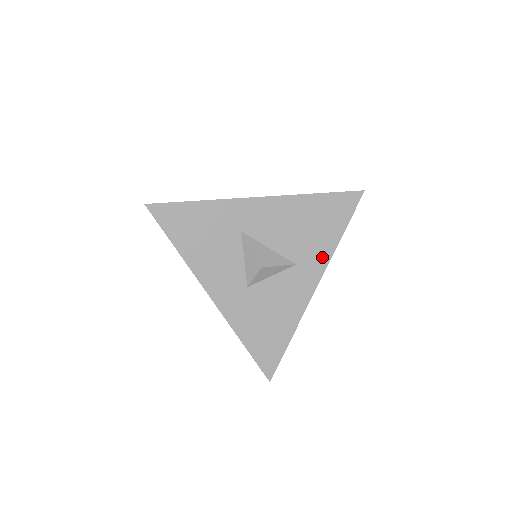
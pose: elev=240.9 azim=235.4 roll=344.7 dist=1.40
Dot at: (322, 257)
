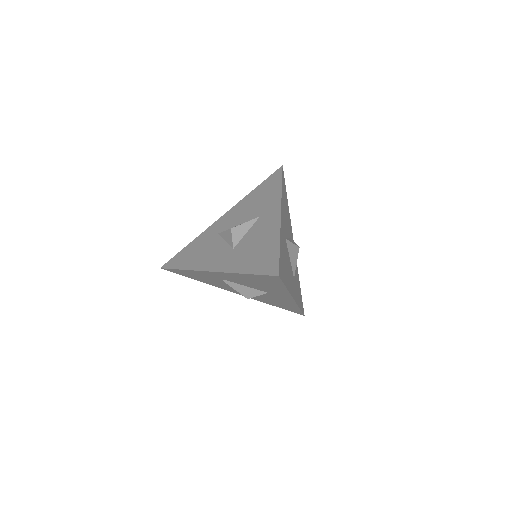
Dot at: (275, 201)
